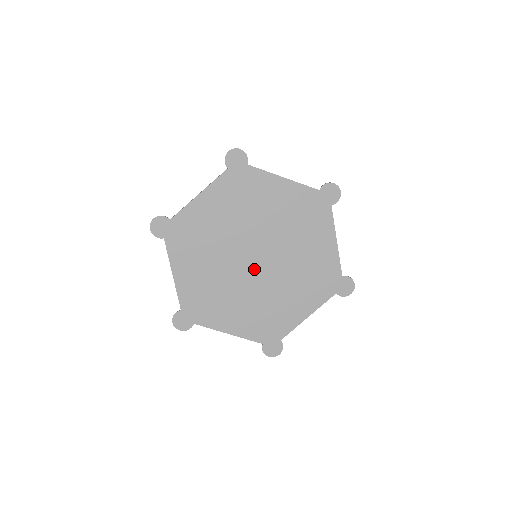
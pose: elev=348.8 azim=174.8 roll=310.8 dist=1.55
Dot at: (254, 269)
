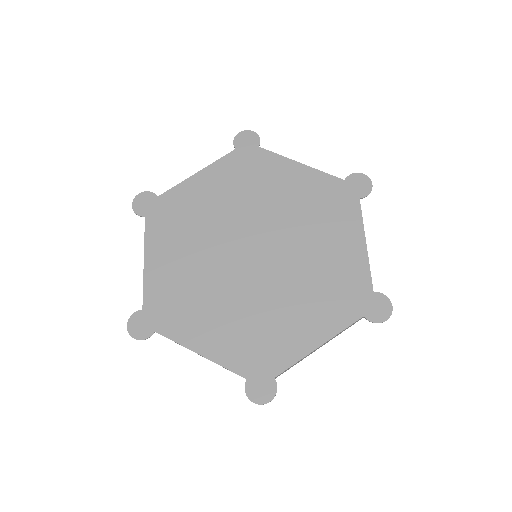
Dot at: (249, 267)
